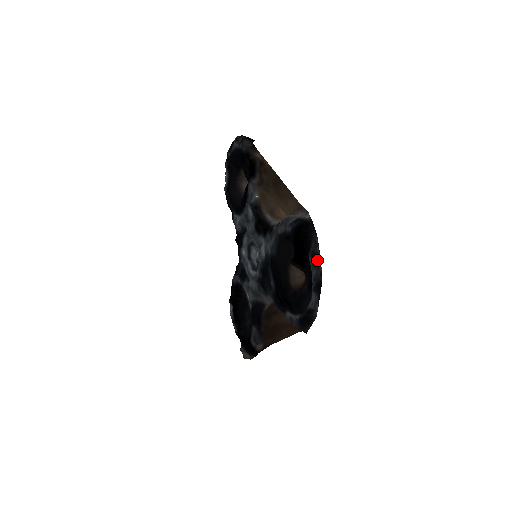
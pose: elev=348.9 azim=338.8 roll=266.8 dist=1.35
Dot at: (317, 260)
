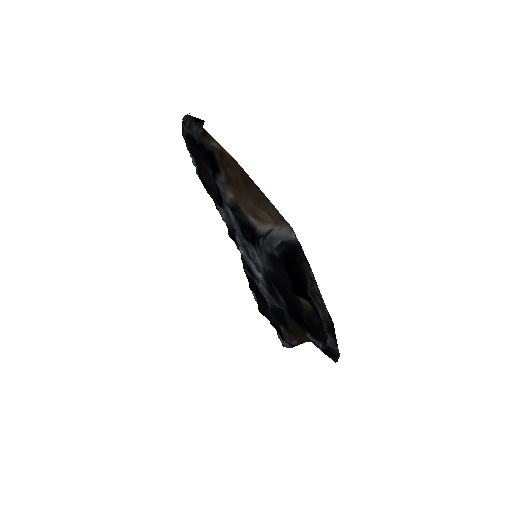
Dot at: (319, 301)
